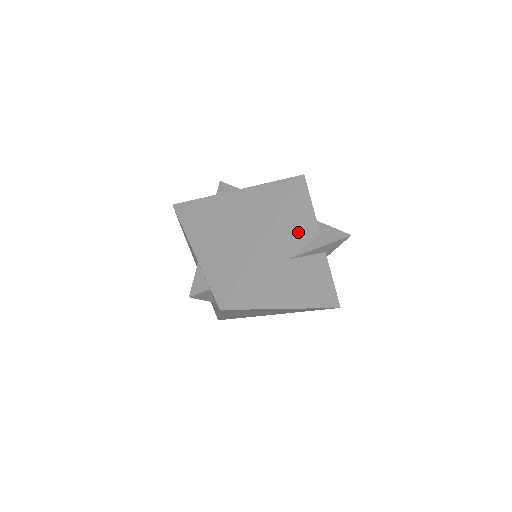
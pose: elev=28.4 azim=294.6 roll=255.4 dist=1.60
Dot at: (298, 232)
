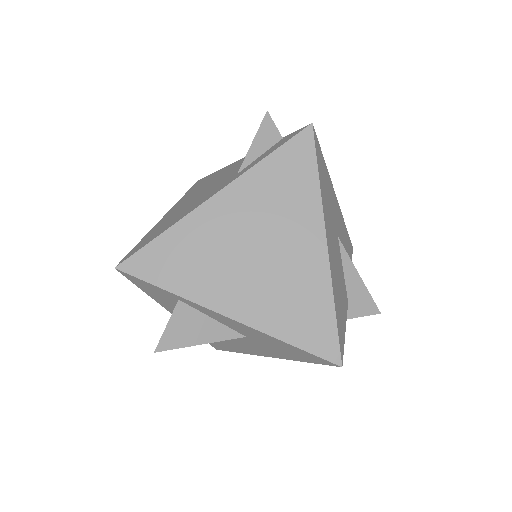
Dot at: occluded
